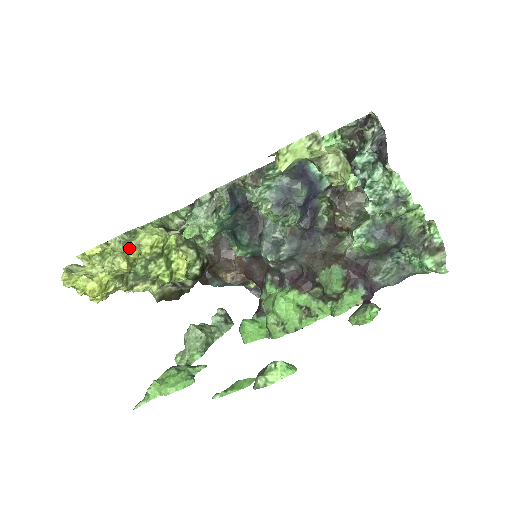
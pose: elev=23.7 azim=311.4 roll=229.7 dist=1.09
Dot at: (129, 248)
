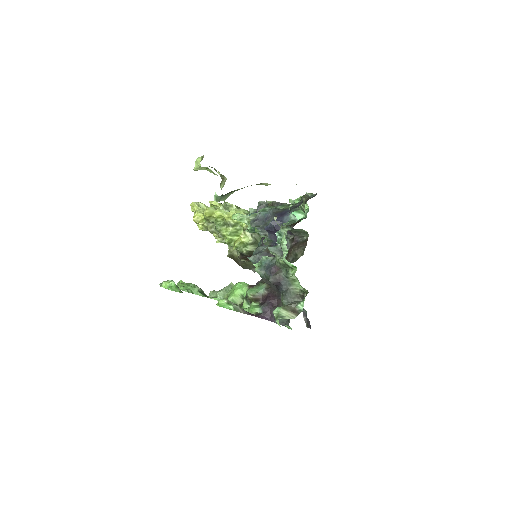
Dot at: occluded
